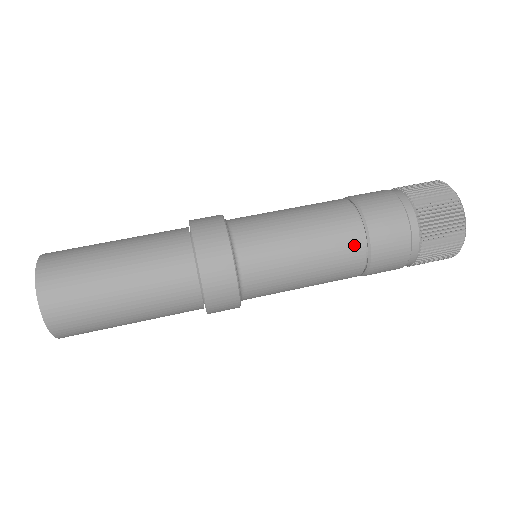
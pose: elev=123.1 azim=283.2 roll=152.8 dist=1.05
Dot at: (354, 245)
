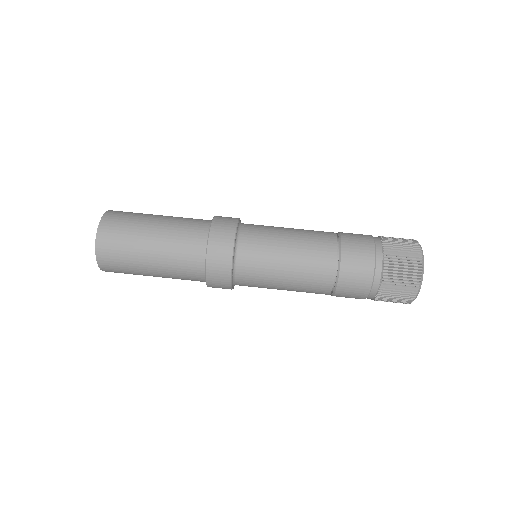
Dot at: (328, 256)
